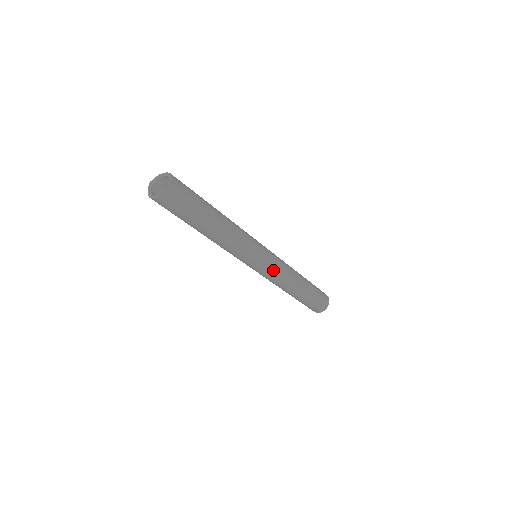
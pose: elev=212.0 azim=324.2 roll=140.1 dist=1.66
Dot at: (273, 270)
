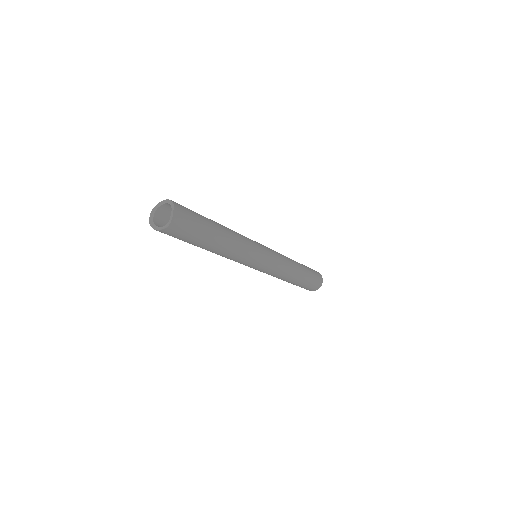
Dot at: (276, 261)
